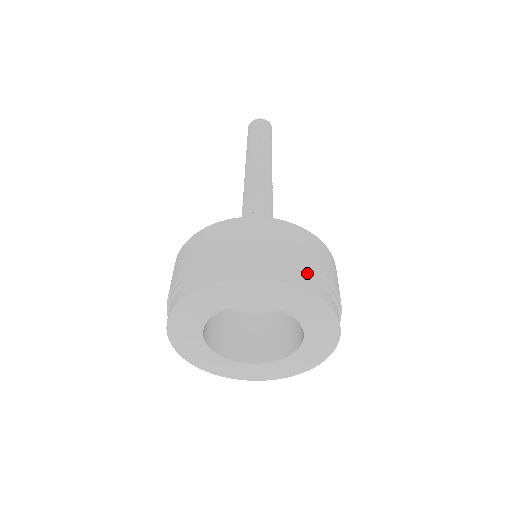
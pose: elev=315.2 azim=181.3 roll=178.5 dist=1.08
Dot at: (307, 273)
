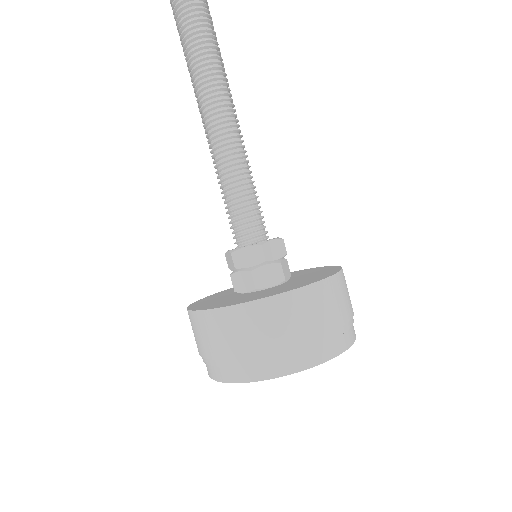
Dot at: (307, 349)
